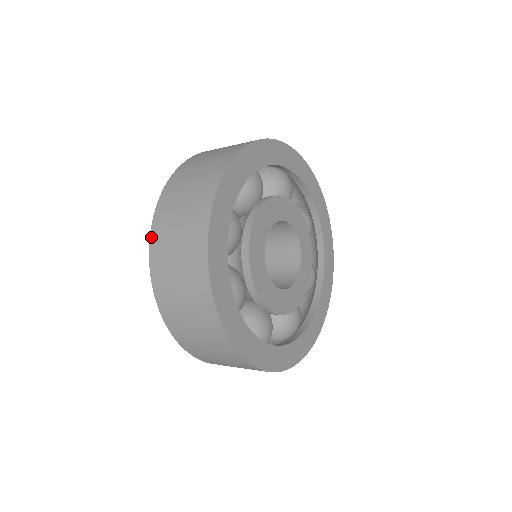
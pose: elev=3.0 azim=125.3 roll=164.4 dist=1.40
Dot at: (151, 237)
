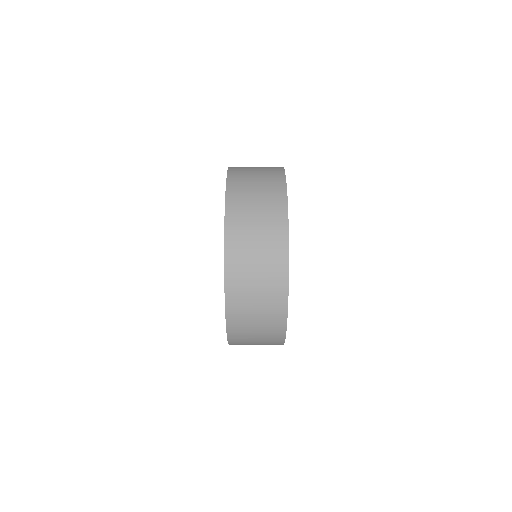
Dot at: (226, 278)
